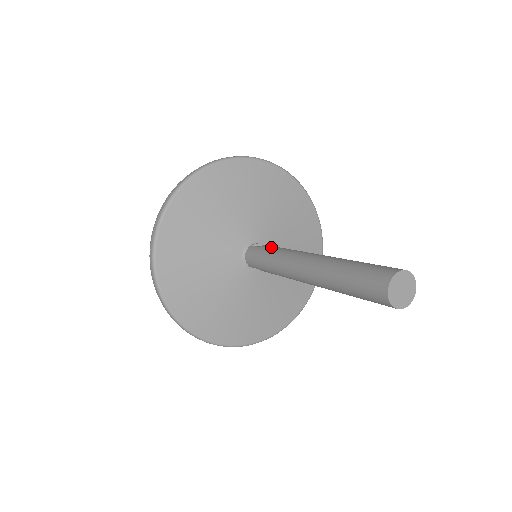
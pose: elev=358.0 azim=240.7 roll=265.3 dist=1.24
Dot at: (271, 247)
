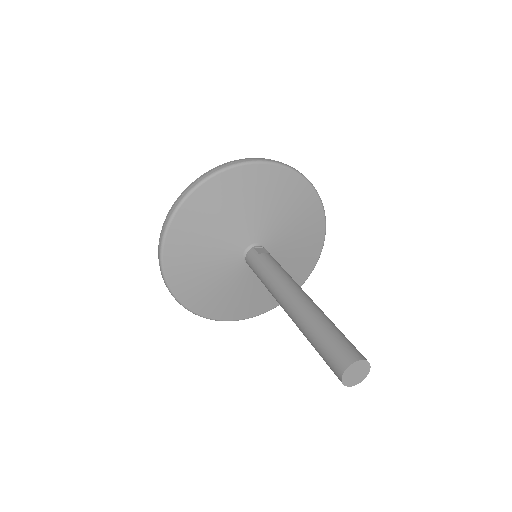
Dot at: (269, 261)
